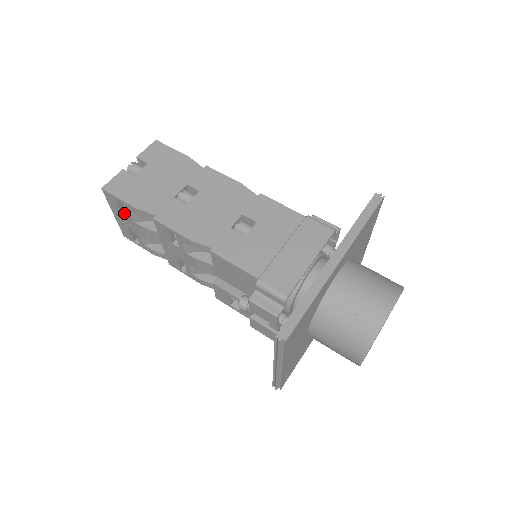
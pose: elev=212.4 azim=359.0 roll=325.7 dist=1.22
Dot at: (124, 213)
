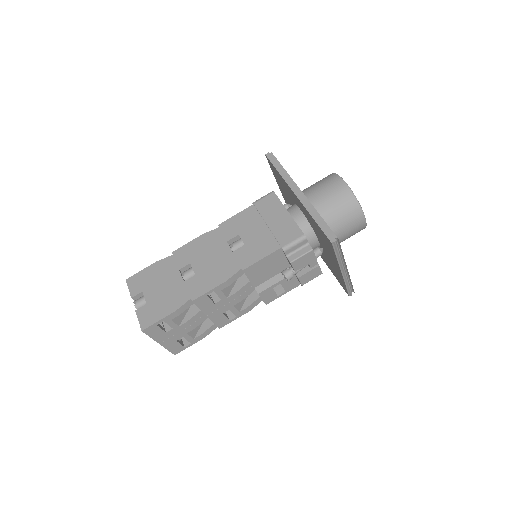
Dot at: (167, 331)
